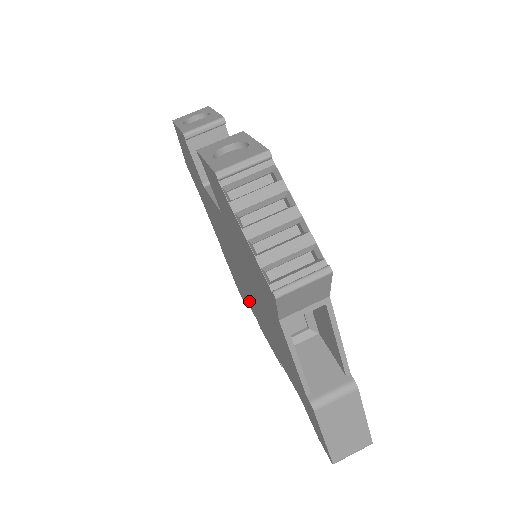
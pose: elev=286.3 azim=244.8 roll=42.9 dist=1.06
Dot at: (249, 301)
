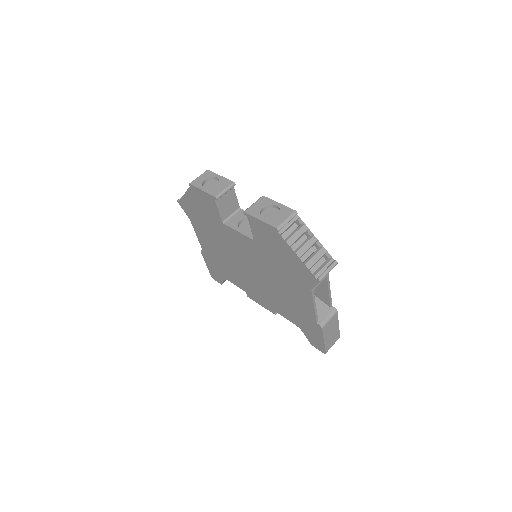
Dot at: (242, 282)
